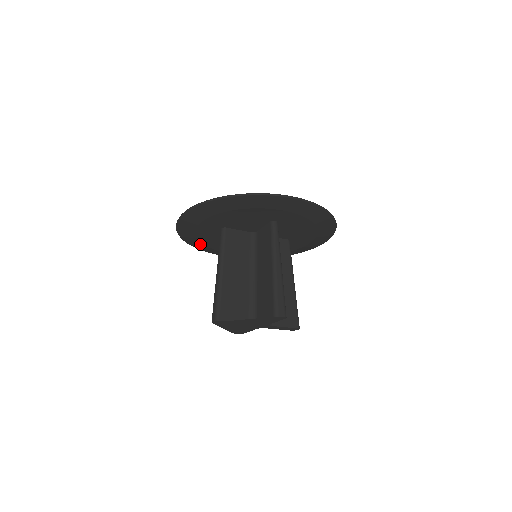
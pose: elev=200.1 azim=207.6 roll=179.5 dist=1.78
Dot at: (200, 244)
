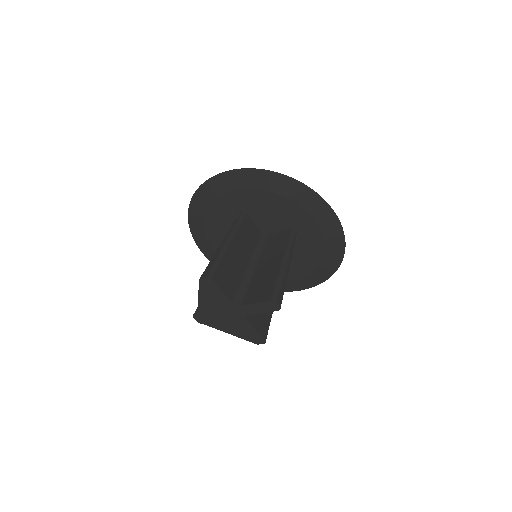
Dot at: occluded
